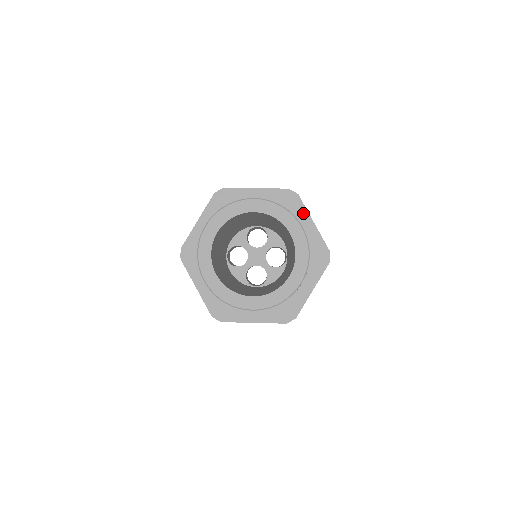
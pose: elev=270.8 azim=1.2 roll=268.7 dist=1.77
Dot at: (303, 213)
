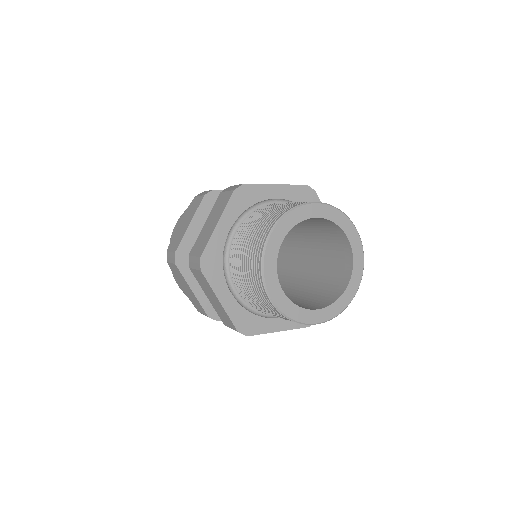
Dot at: (263, 190)
